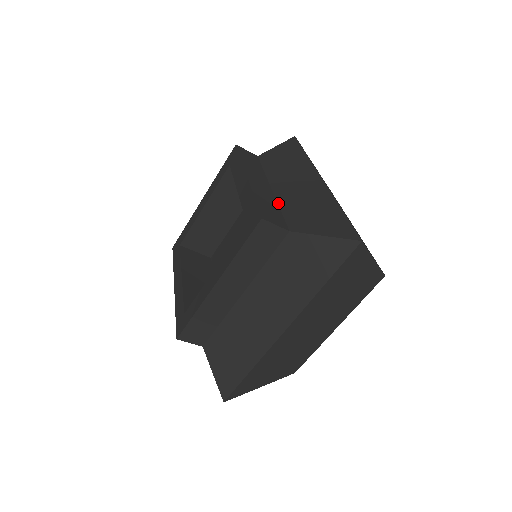
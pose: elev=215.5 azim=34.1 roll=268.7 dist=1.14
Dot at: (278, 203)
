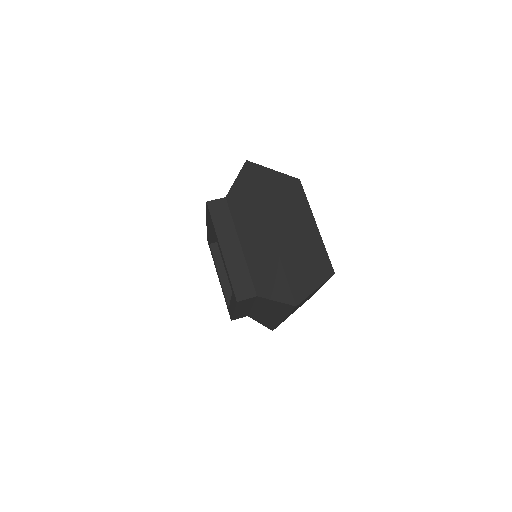
Dot at: (247, 264)
